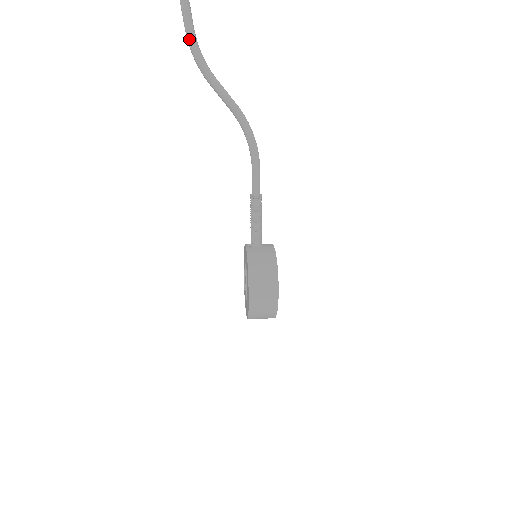
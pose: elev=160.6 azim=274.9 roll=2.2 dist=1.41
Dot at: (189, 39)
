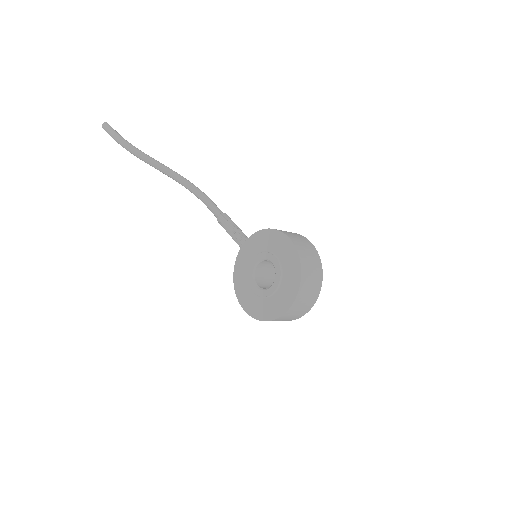
Dot at: (119, 137)
